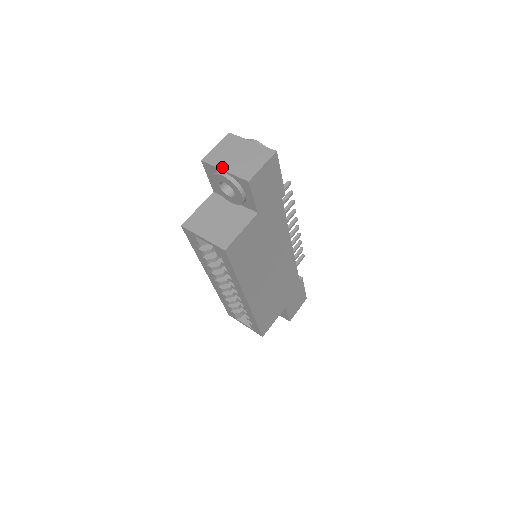
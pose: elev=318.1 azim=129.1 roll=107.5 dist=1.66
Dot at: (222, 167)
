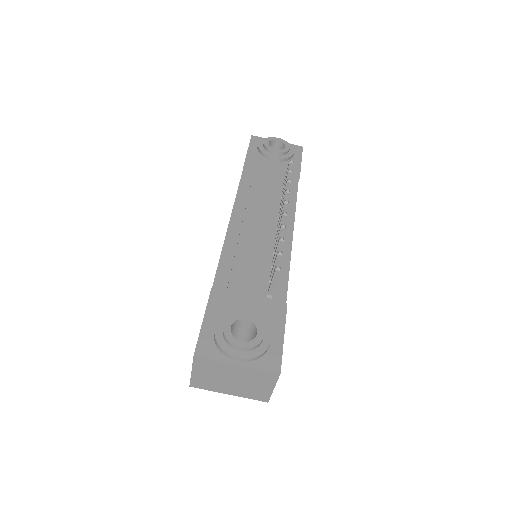
Dot at: (223, 392)
